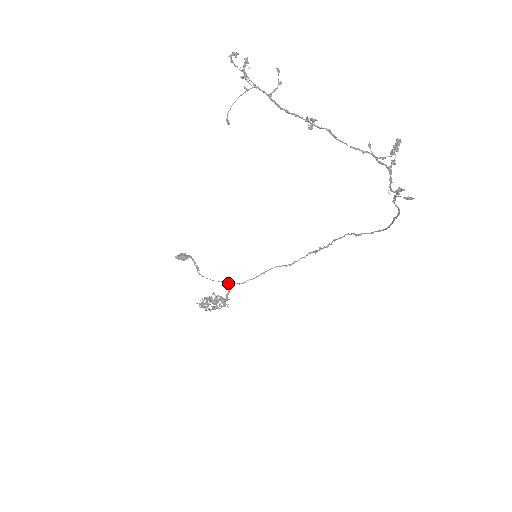
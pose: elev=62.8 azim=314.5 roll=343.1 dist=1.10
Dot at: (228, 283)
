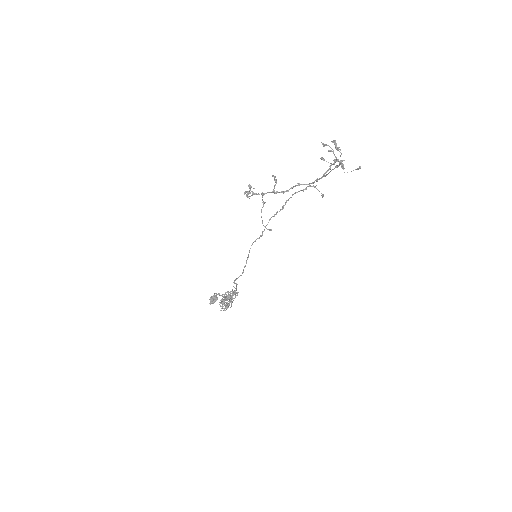
Dot at: (234, 282)
